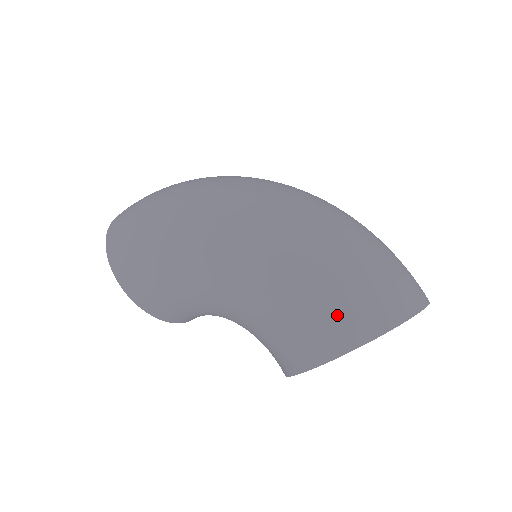
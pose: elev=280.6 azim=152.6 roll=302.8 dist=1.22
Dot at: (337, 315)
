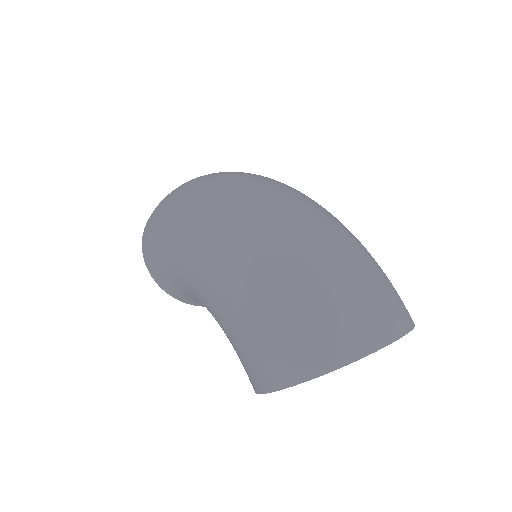
Dot at: (267, 352)
